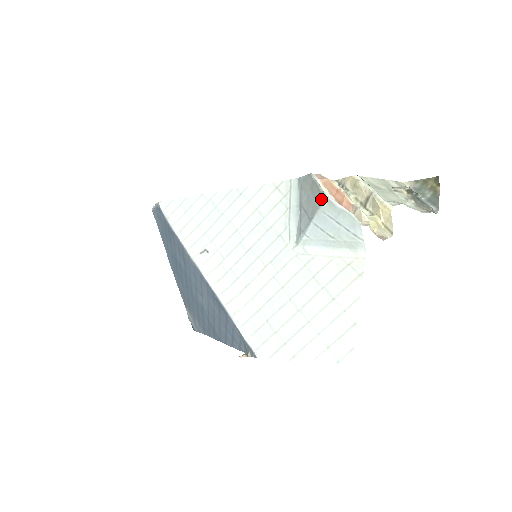
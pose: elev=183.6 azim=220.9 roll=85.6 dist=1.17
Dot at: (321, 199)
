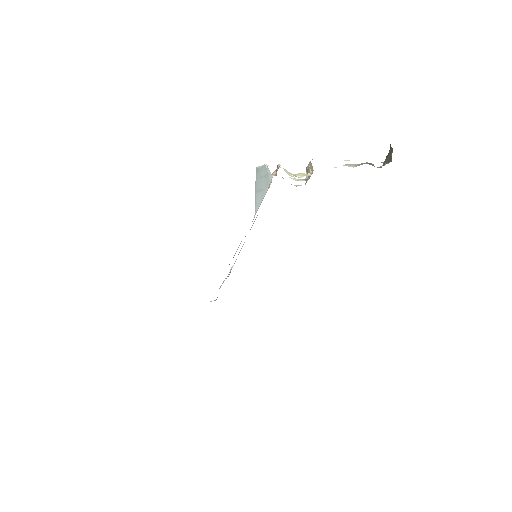
Dot at: (256, 173)
